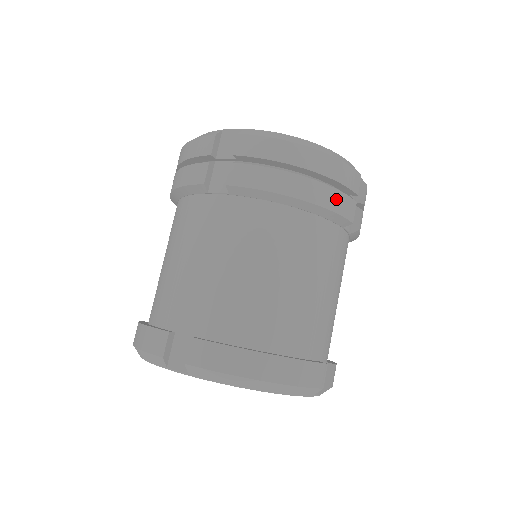
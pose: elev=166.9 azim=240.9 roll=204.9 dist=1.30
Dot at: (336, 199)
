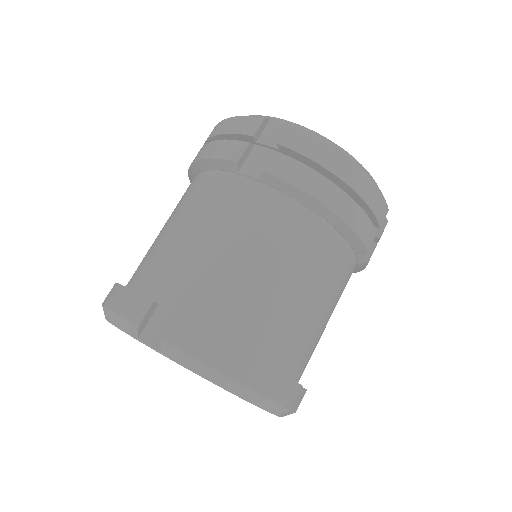
Dot at: (362, 223)
